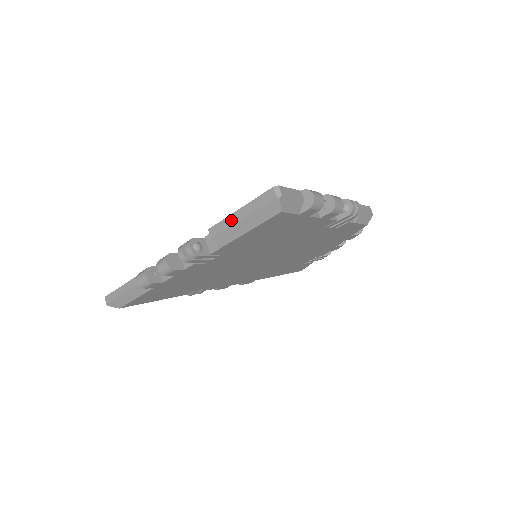
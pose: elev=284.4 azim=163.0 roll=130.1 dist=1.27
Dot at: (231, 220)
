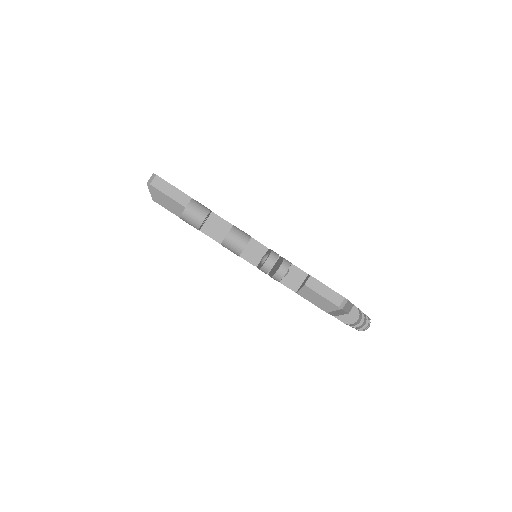
Dot at: occluded
